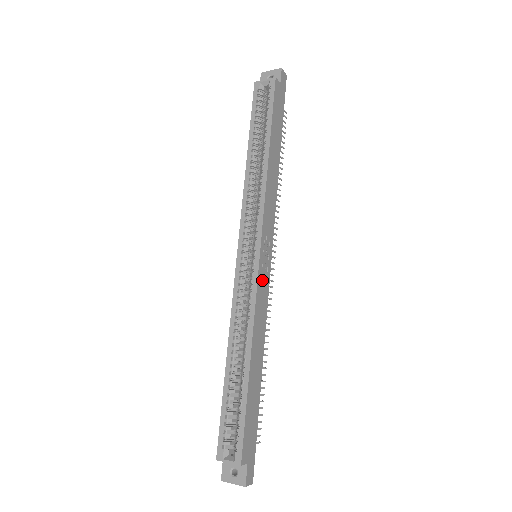
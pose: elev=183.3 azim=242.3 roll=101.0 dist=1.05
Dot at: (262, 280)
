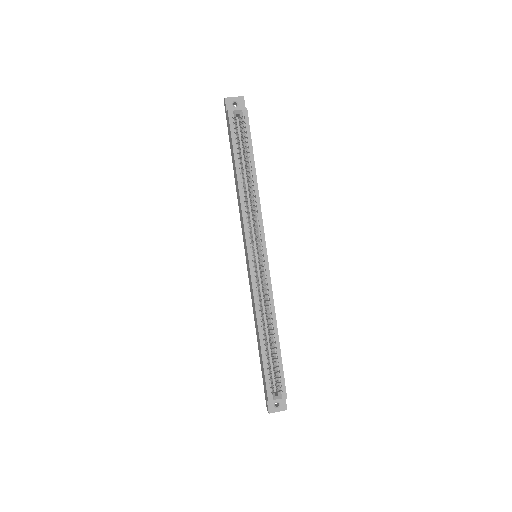
Dot at: occluded
